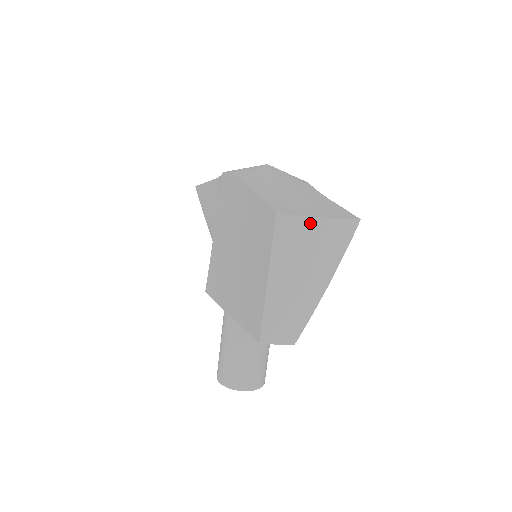
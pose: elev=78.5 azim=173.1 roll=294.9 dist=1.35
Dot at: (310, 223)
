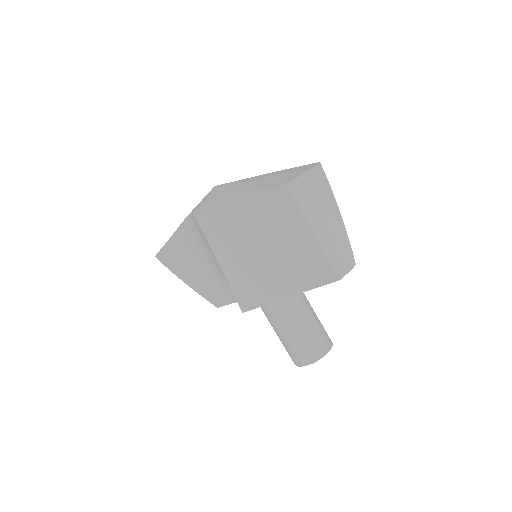
Dot at: (306, 178)
